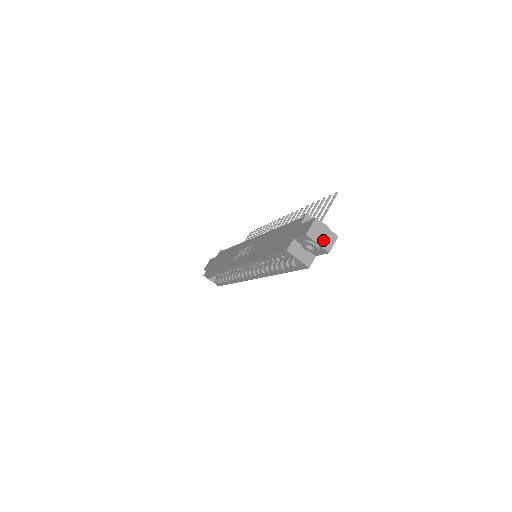
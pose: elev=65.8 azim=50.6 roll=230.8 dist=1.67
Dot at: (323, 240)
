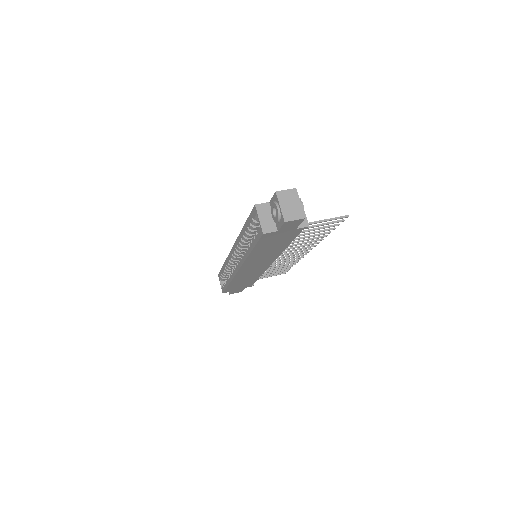
Dot at: (288, 208)
